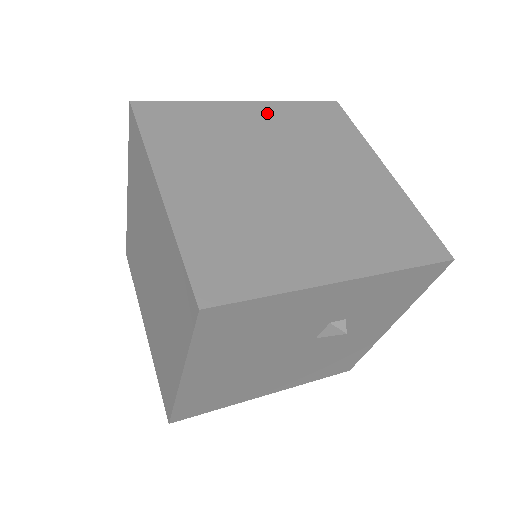
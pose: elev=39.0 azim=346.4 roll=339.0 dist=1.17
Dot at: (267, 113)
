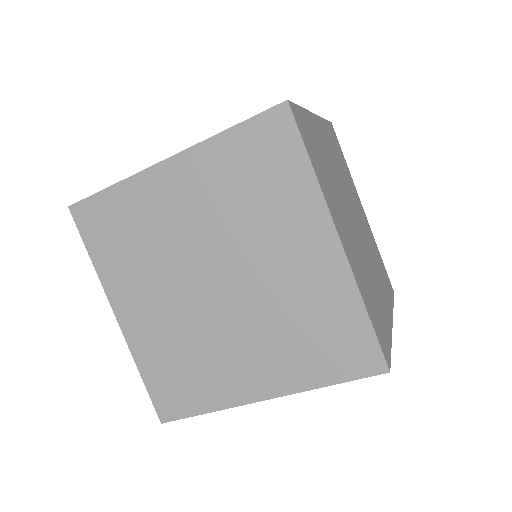
Dot at: (193, 174)
